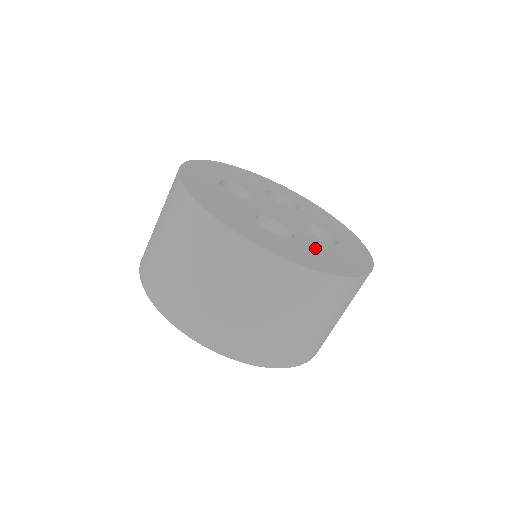
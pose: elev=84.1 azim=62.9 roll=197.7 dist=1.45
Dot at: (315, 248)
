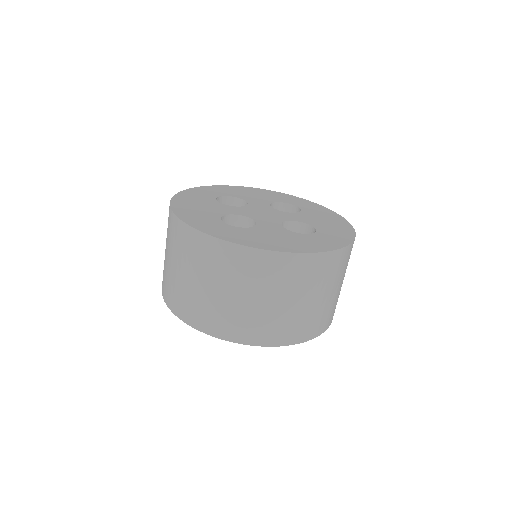
Dot at: (269, 234)
